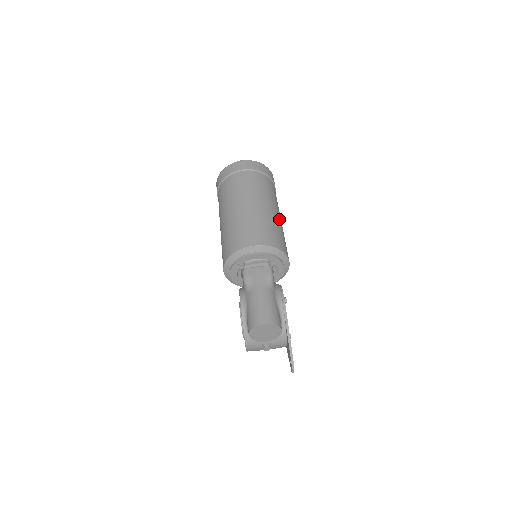
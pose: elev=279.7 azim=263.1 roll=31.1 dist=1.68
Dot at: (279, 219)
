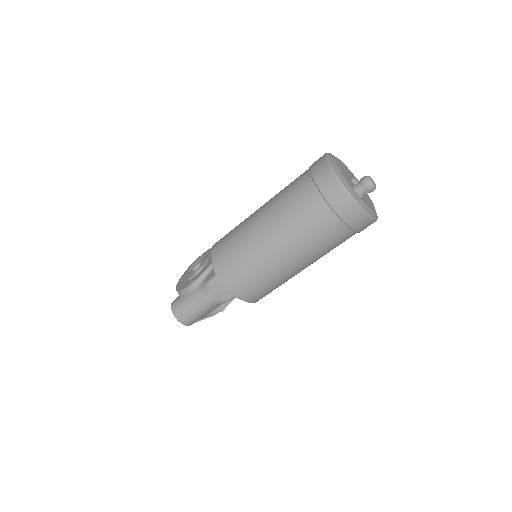
Dot at: (299, 272)
